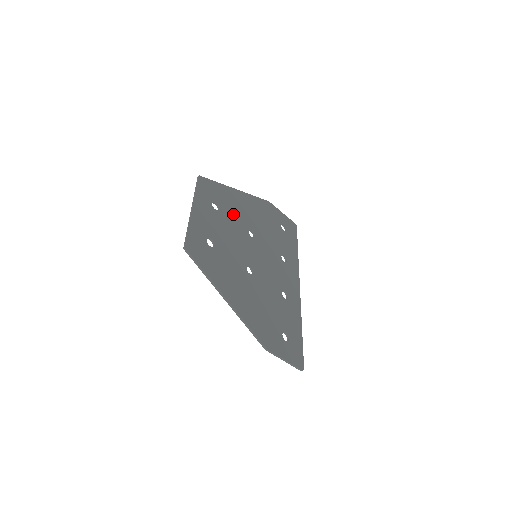
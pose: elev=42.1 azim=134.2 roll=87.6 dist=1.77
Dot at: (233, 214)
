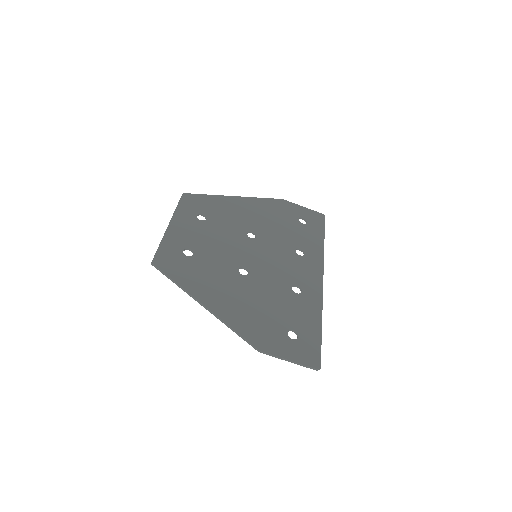
Dot at: (226, 220)
